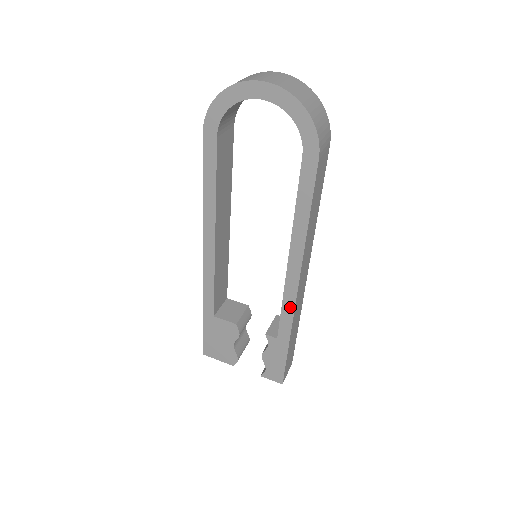
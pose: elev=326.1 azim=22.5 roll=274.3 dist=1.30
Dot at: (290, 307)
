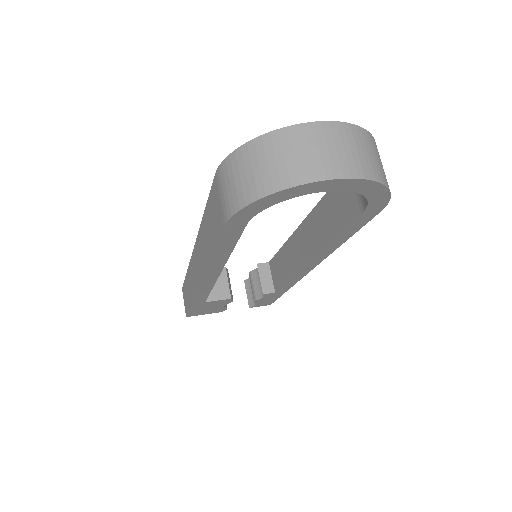
Dot at: (297, 279)
